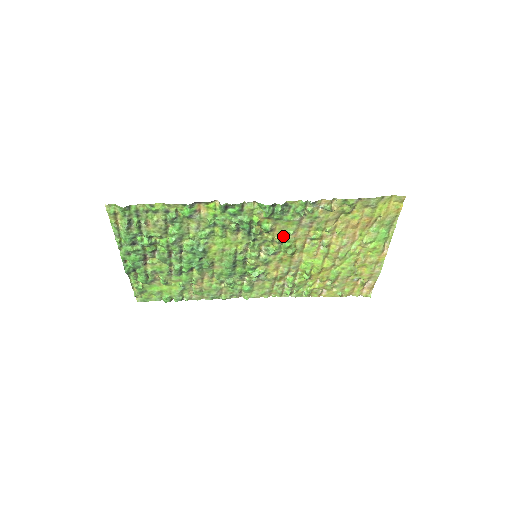
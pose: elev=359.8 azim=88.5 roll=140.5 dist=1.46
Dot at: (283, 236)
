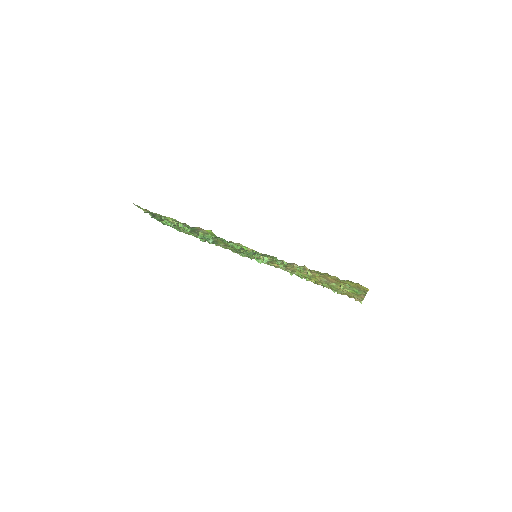
Dot at: (273, 259)
